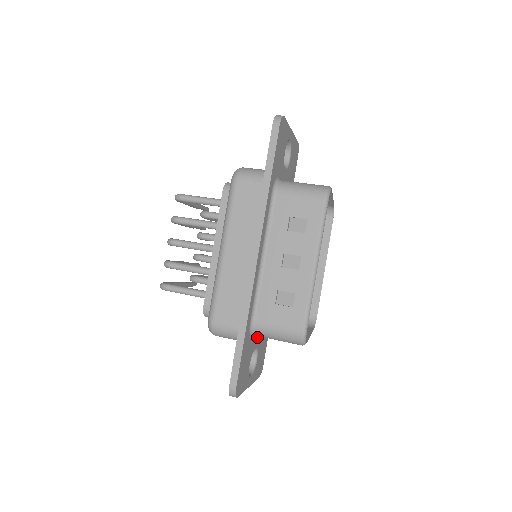
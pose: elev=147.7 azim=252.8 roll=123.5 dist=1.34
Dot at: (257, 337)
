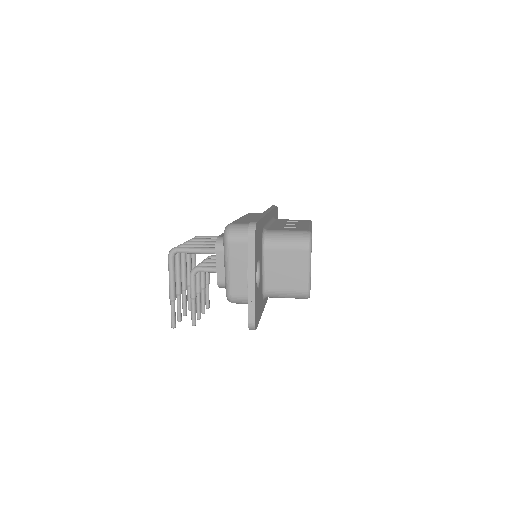
Dot at: (261, 268)
